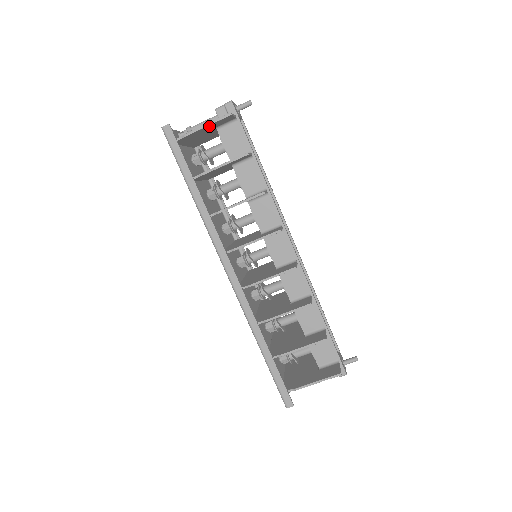
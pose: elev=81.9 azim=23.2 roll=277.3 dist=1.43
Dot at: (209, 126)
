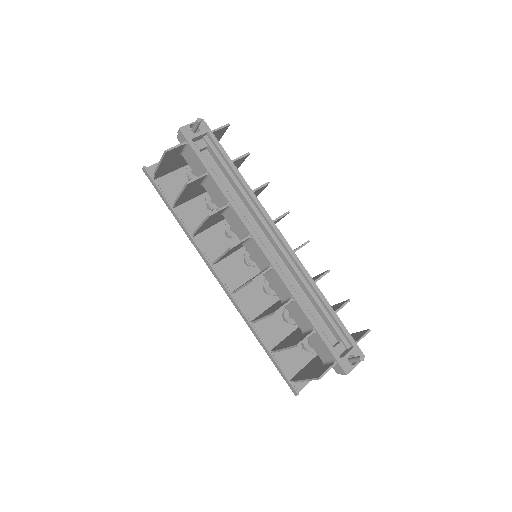
Dot at: (164, 162)
